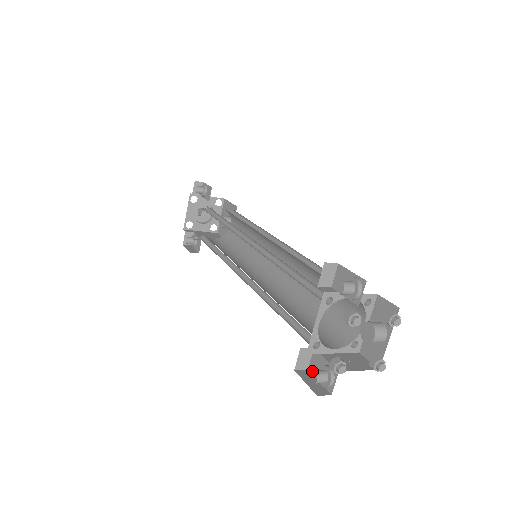
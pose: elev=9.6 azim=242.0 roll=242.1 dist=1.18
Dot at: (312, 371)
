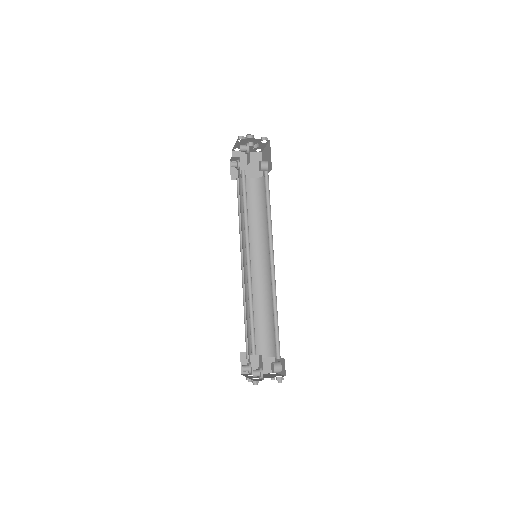
Dot at: occluded
